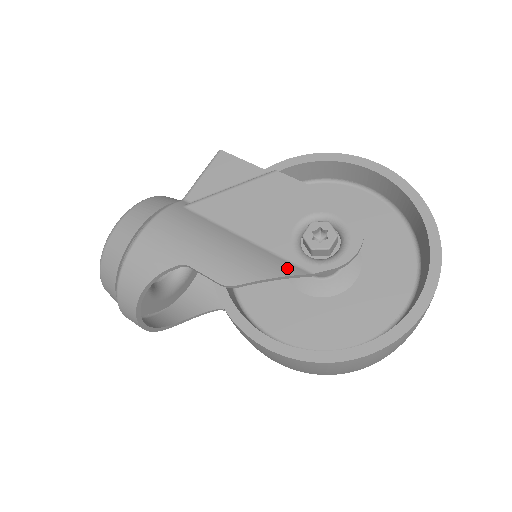
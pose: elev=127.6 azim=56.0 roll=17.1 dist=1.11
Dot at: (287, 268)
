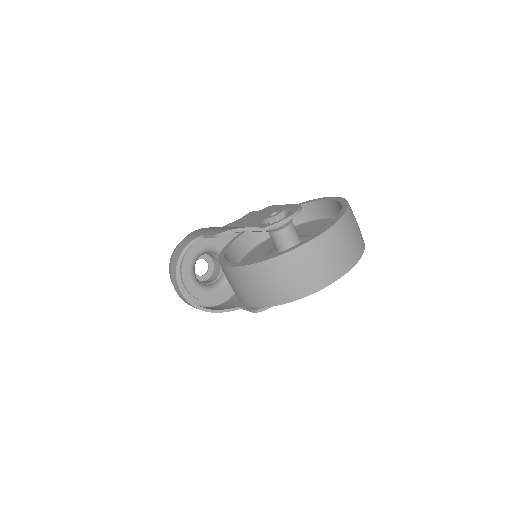
Dot at: occluded
